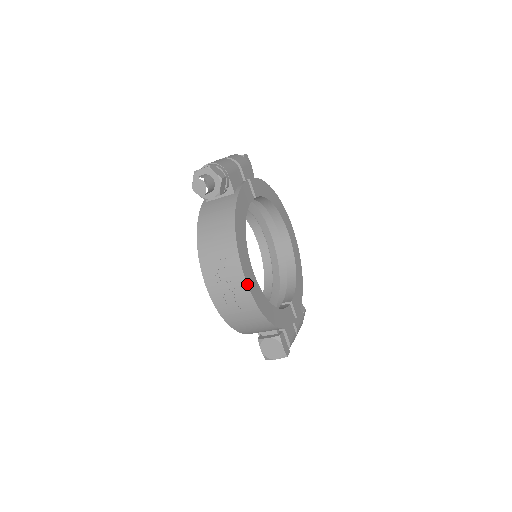
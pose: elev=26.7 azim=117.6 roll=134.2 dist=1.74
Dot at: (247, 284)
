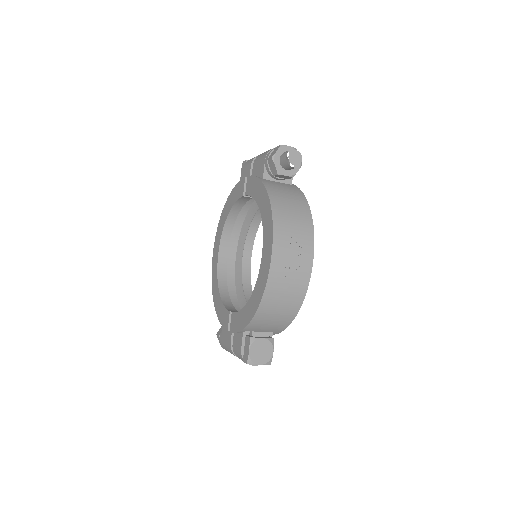
Dot at: occluded
